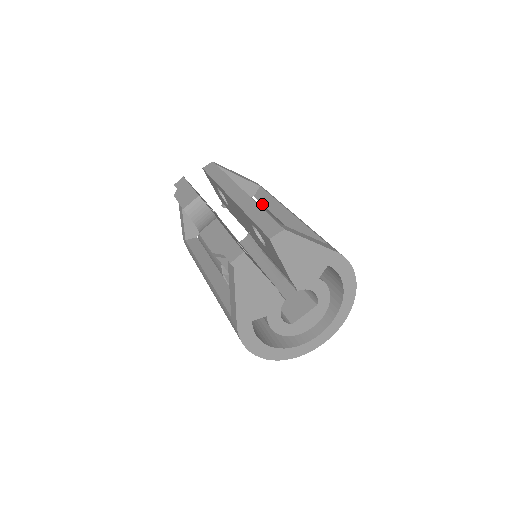
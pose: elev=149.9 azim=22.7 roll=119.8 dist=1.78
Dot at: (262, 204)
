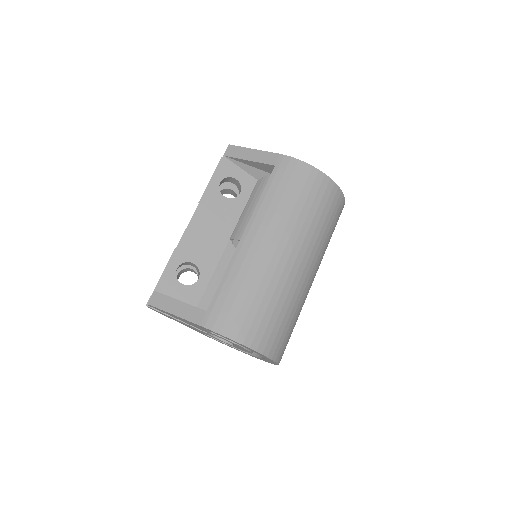
Dot at: occluded
